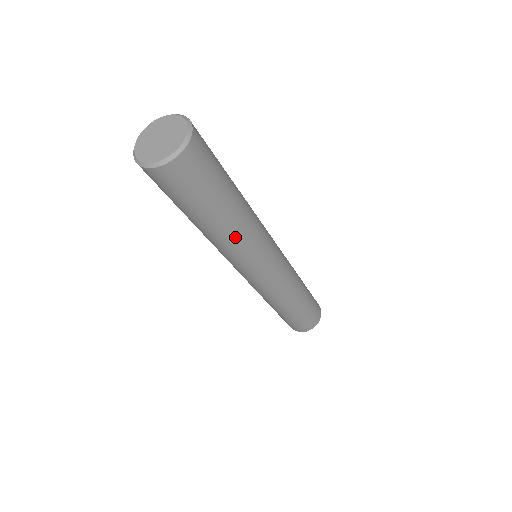
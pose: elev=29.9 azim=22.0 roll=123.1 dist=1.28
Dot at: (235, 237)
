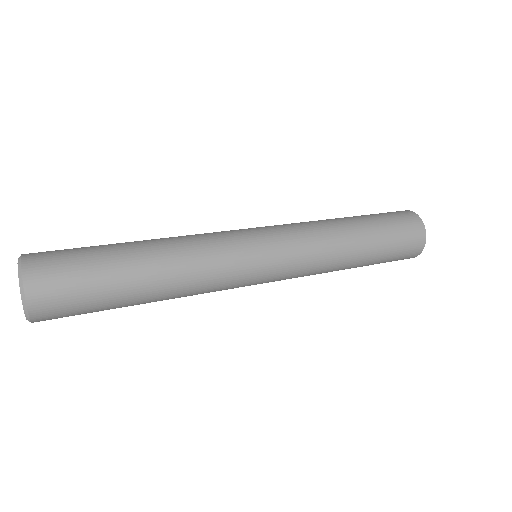
Dot at: occluded
